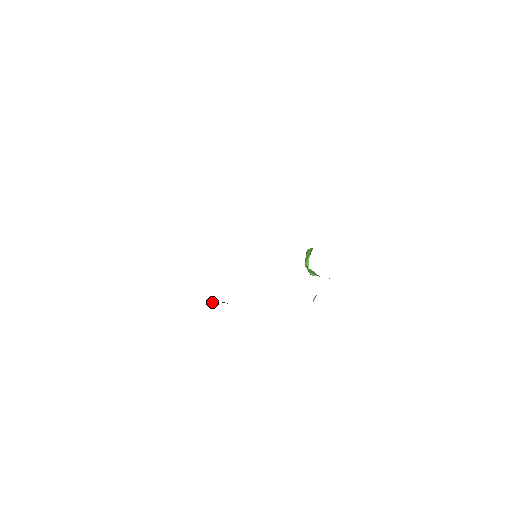
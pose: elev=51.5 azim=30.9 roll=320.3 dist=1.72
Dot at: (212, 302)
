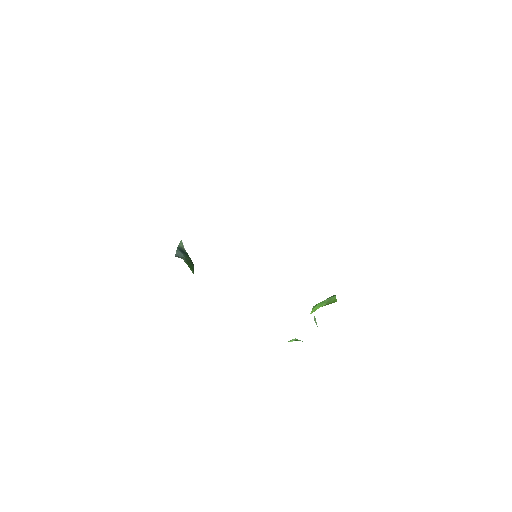
Dot at: (177, 251)
